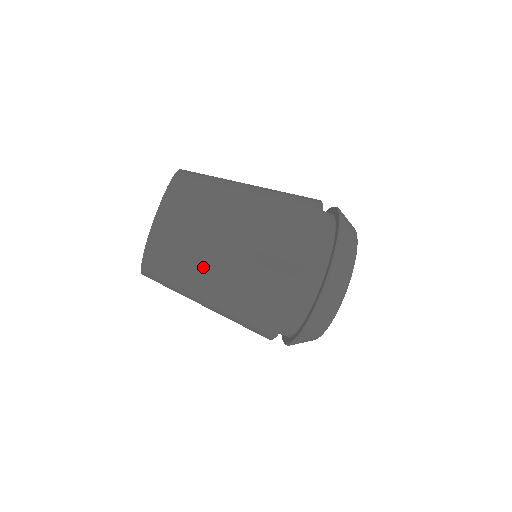
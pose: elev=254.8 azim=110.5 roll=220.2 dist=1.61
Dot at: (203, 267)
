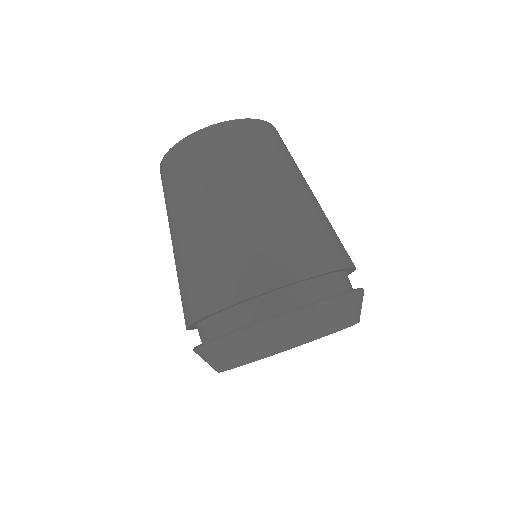
Dot at: (232, 184)
